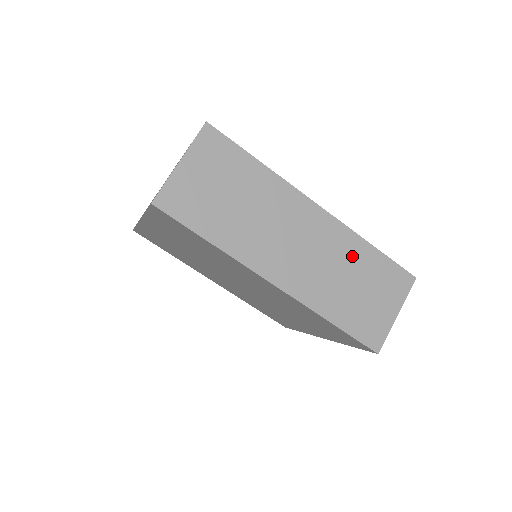
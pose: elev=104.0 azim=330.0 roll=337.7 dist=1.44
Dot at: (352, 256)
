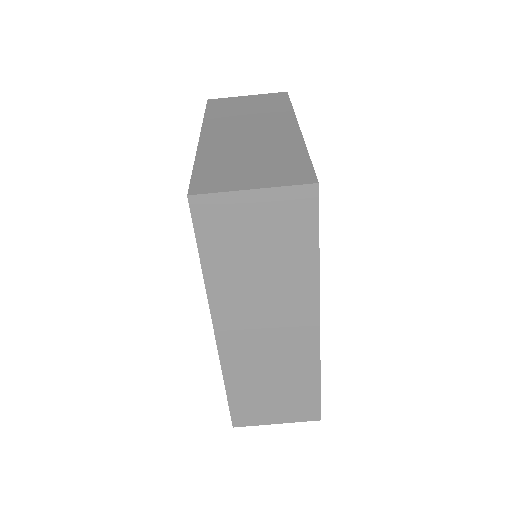
Dot at: (296, 372)
